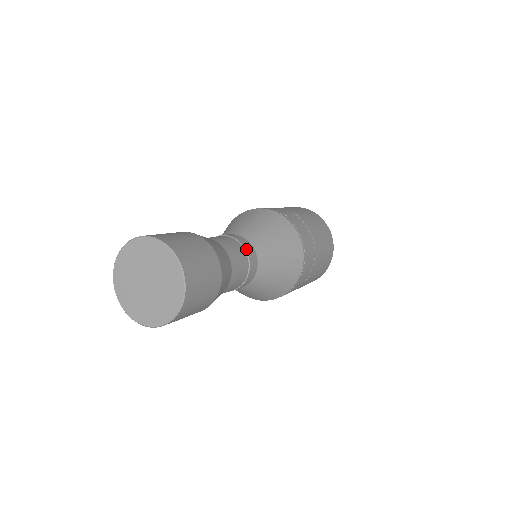
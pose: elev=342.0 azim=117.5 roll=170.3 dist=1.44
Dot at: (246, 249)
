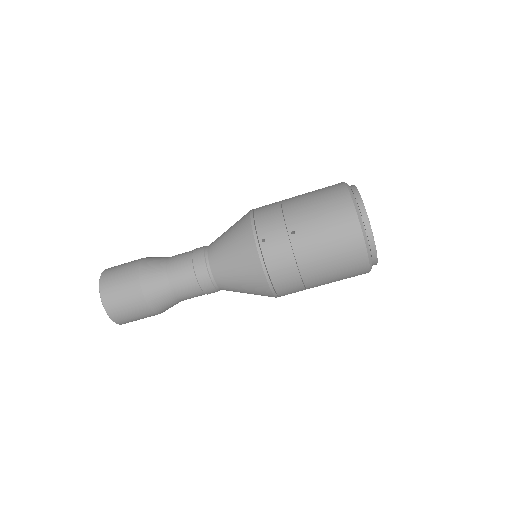
Dot at: (198, 277)
